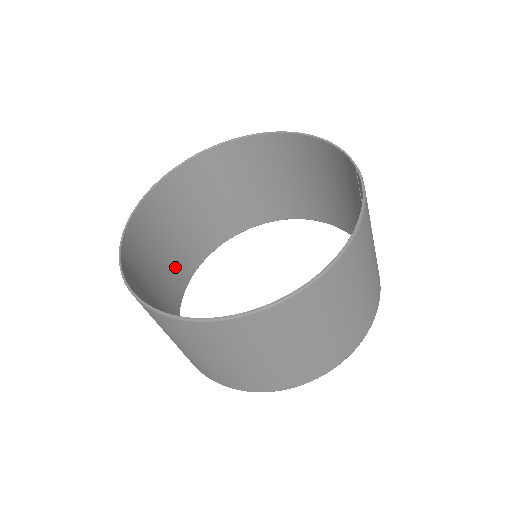
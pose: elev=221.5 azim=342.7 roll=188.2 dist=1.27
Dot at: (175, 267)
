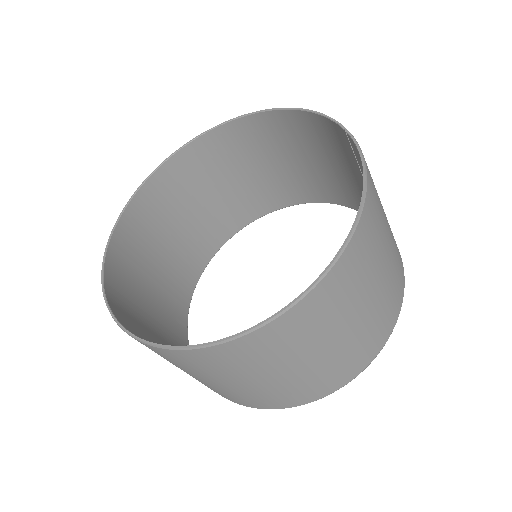
Dot at: (171, 289)
